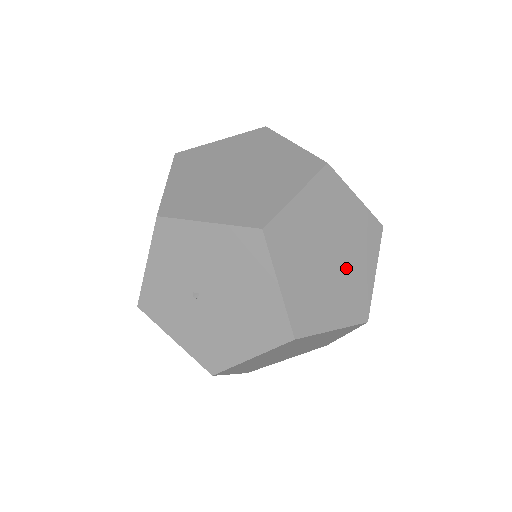
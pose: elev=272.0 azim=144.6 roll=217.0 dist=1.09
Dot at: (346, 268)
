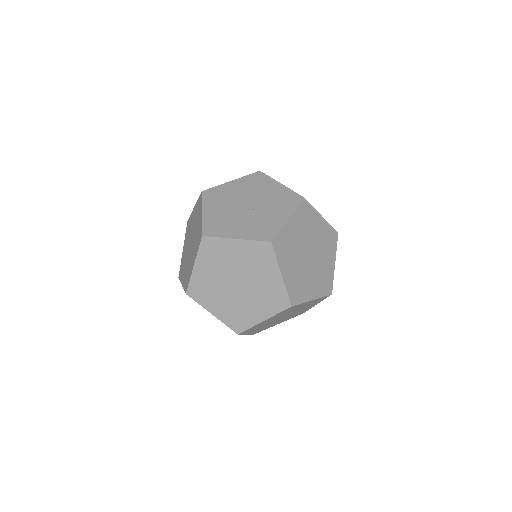
Dot at: (295, 311)
